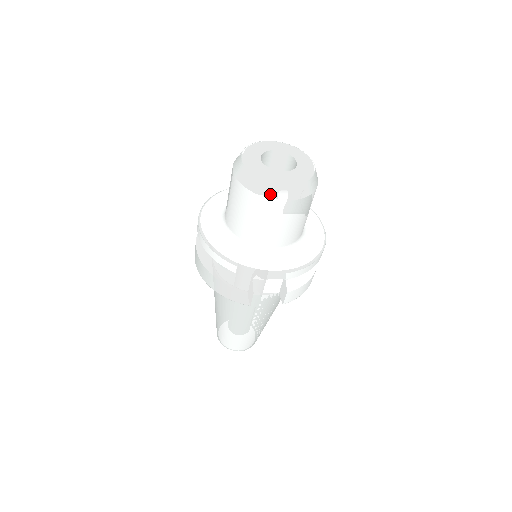
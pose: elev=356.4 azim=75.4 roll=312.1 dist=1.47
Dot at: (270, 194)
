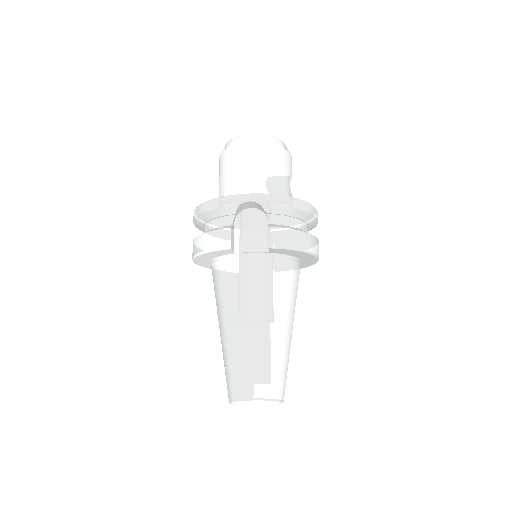
Dot at: (239, 143)
